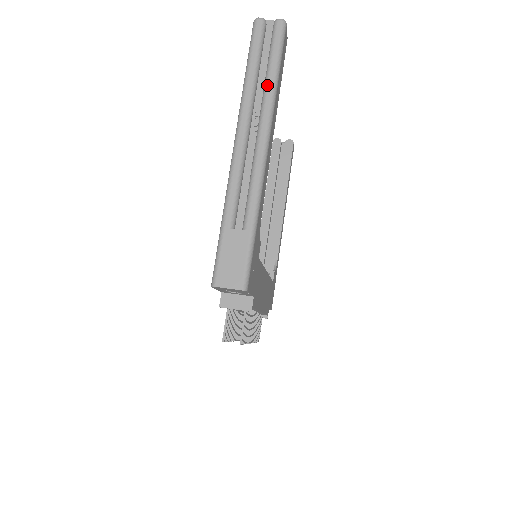
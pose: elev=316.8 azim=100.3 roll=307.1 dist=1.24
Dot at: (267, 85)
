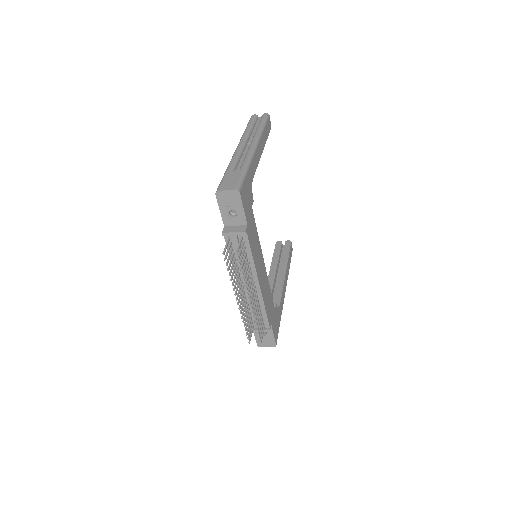
Dot at: (257, 129)
